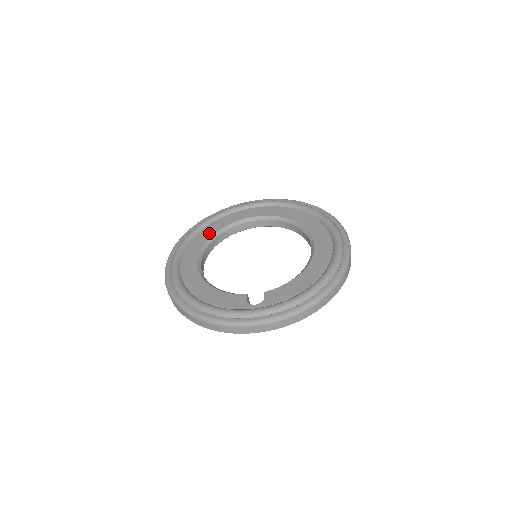
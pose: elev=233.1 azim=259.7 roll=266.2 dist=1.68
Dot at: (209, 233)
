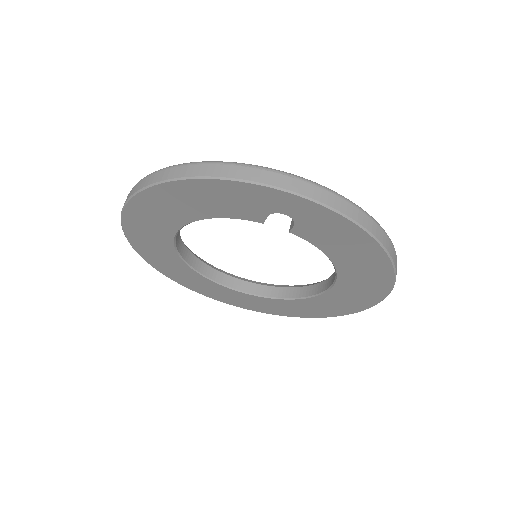
Dot at: occluded
